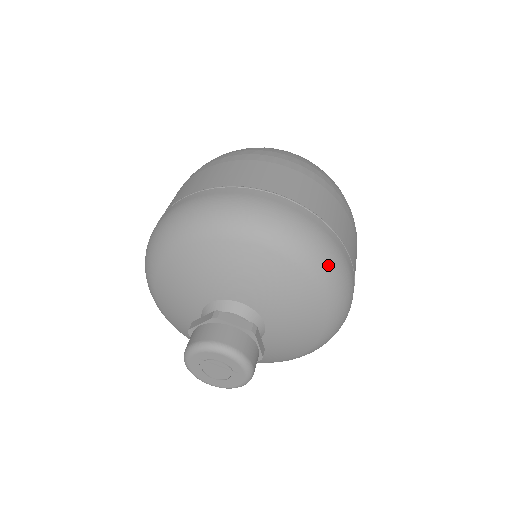
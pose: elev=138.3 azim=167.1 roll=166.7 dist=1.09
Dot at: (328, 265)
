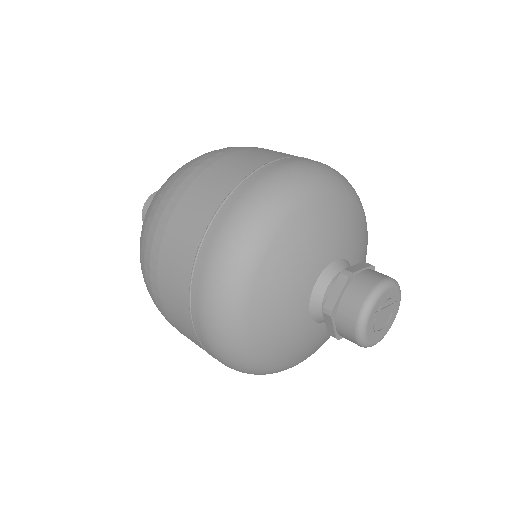
Dot at: (354, 189)
